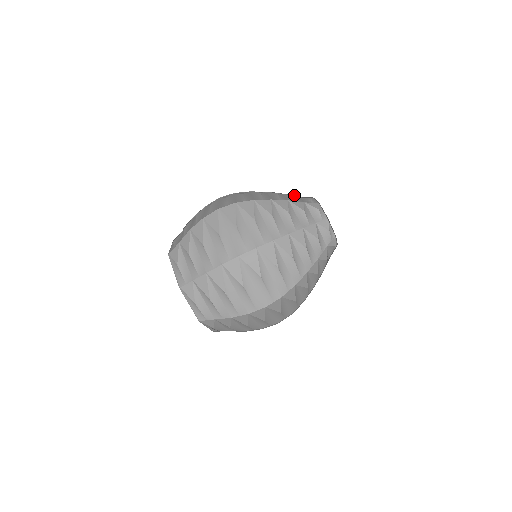
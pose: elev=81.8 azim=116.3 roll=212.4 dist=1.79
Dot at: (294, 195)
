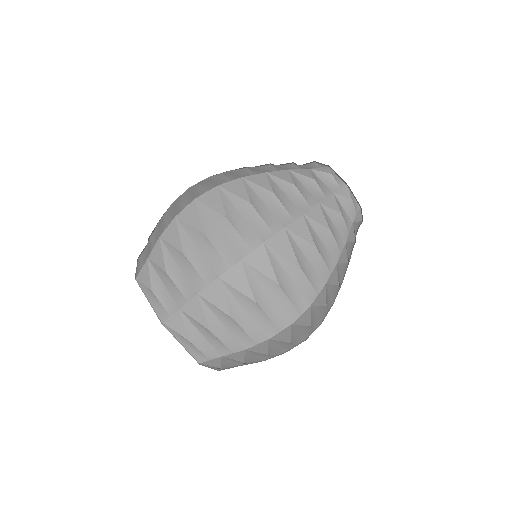
Dot at: occluded
